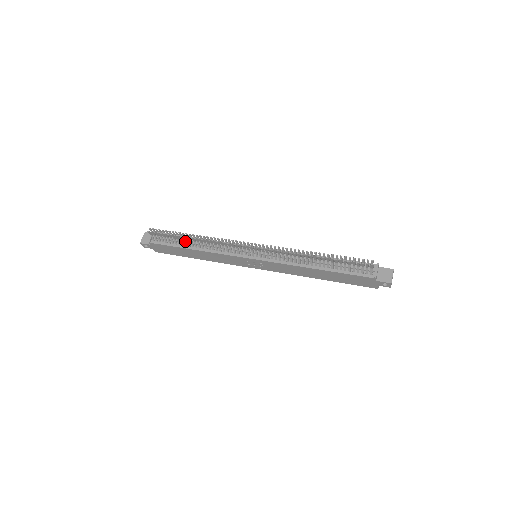
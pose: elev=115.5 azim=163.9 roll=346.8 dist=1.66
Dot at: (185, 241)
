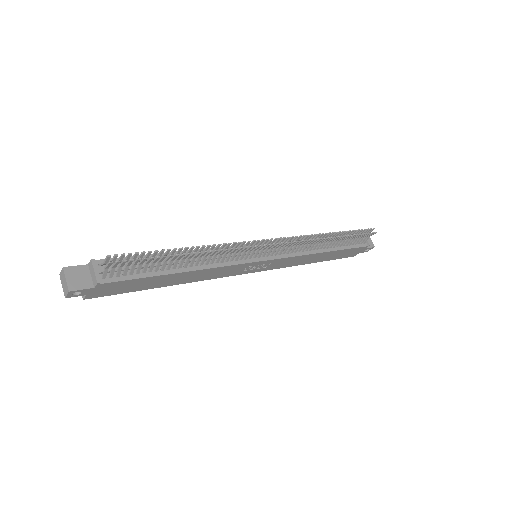
Dot at: (172, 262)
